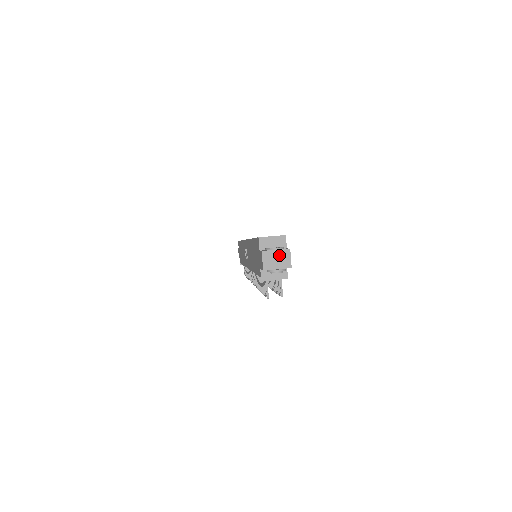
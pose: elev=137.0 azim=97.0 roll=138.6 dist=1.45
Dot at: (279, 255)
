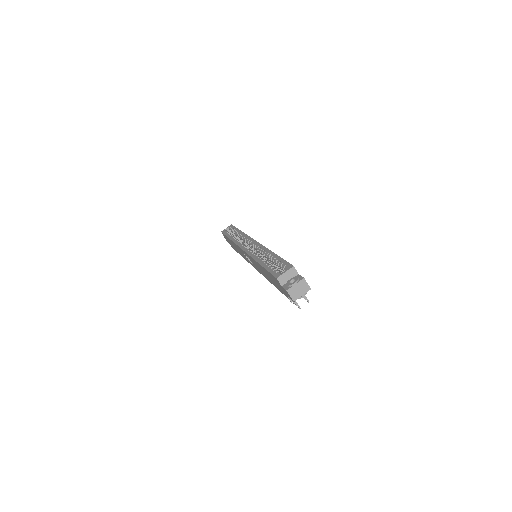
Dot at: (299, 286)
